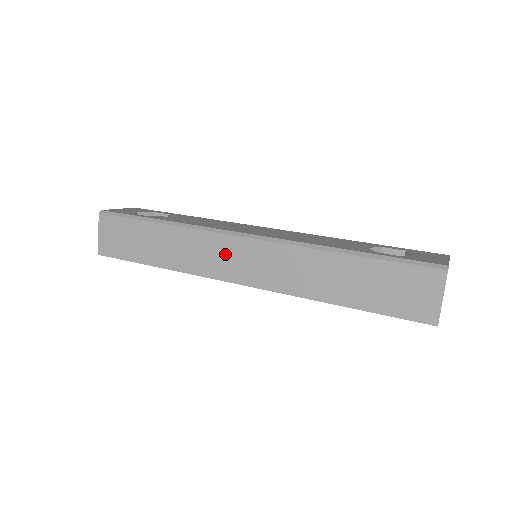
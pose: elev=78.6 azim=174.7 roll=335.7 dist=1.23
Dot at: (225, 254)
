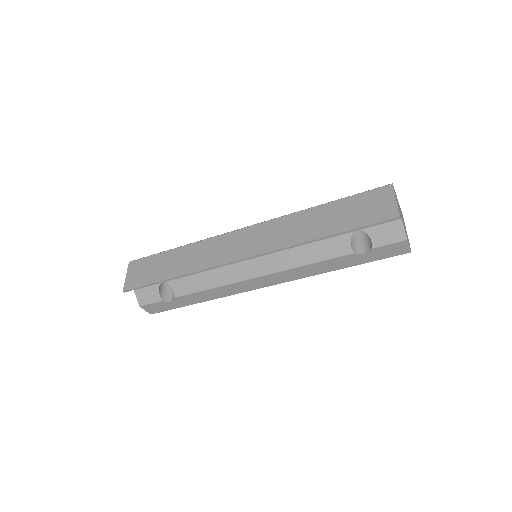
Dot at: (231, 244)
